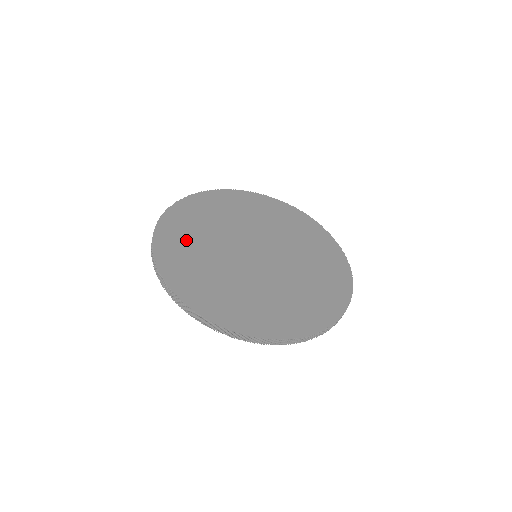
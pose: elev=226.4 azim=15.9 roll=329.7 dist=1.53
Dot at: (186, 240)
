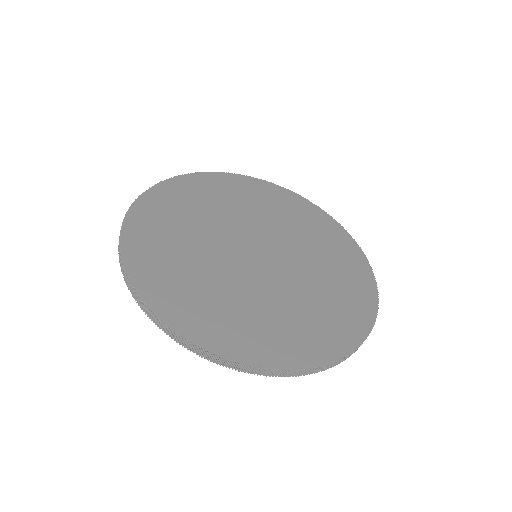
Dot at: (165, 239)
